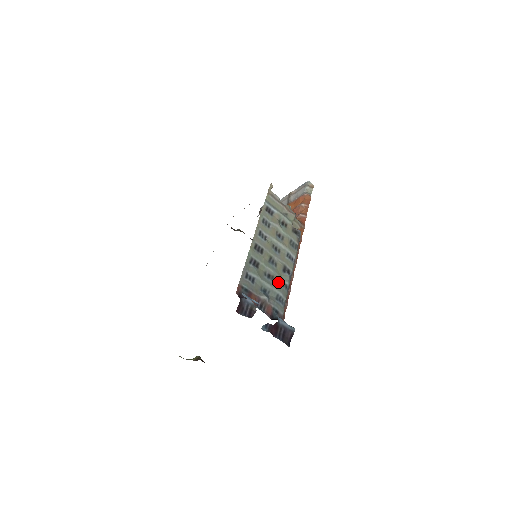
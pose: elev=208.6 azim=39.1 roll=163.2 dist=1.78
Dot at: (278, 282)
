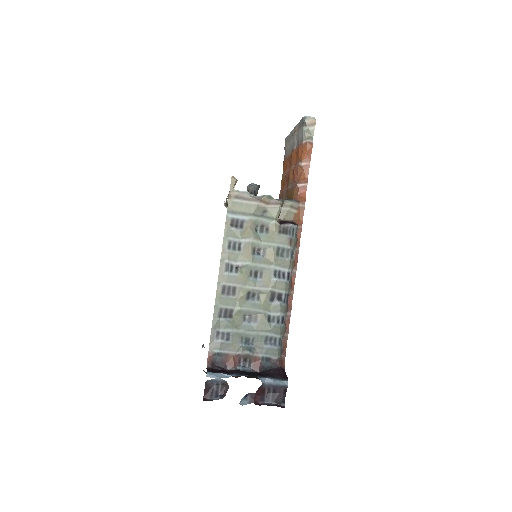
Dot at: (264, 321)
